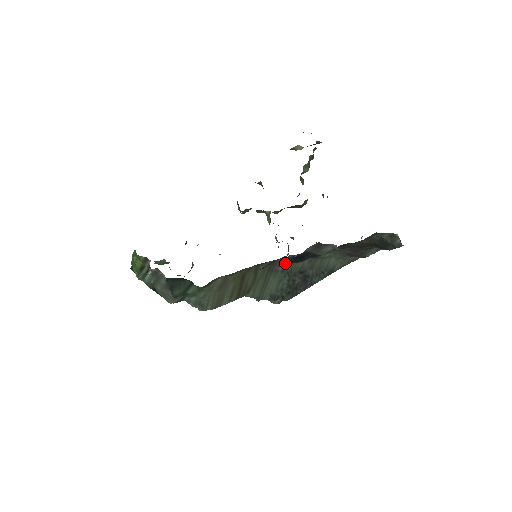
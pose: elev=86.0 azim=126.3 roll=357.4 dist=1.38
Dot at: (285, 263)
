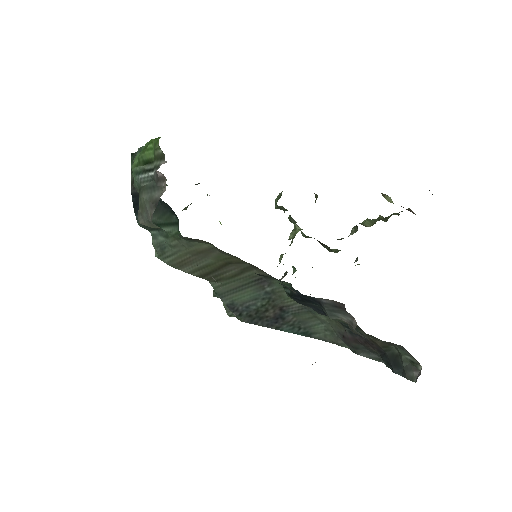
Dot at: (278, 288)
